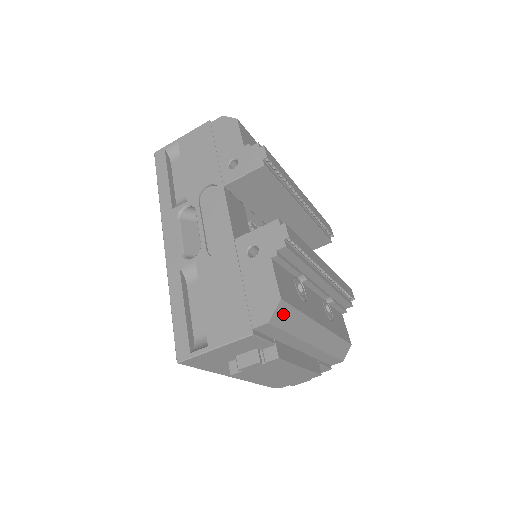
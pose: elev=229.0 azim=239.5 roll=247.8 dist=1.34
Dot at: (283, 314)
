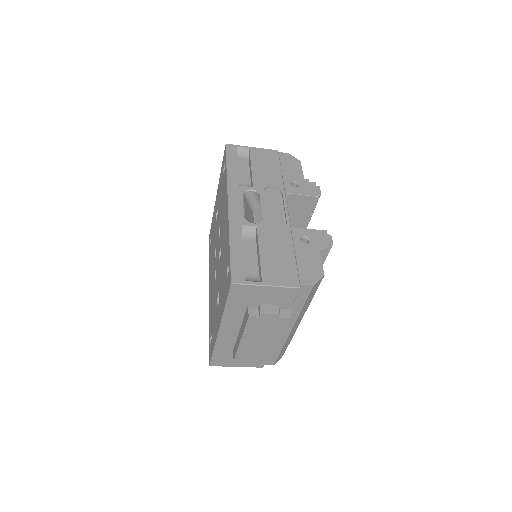
Dot at: (315, 288)
